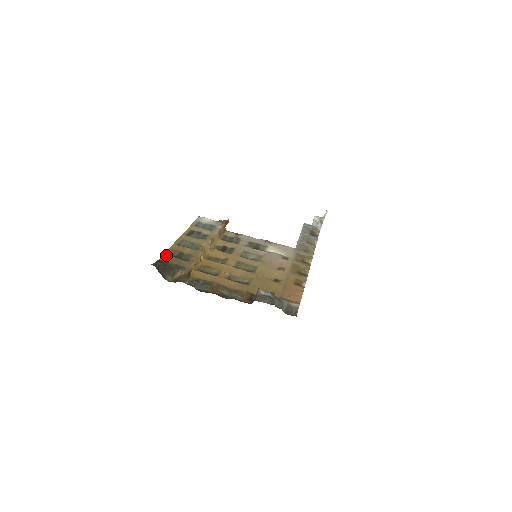
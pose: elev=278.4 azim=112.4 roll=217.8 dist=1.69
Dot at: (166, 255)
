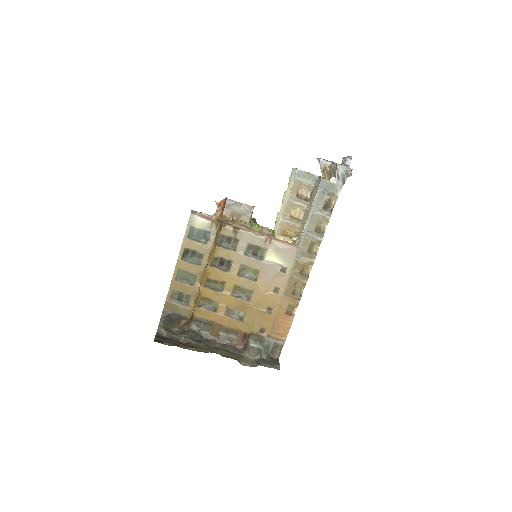
Dot at: (168, 302)
